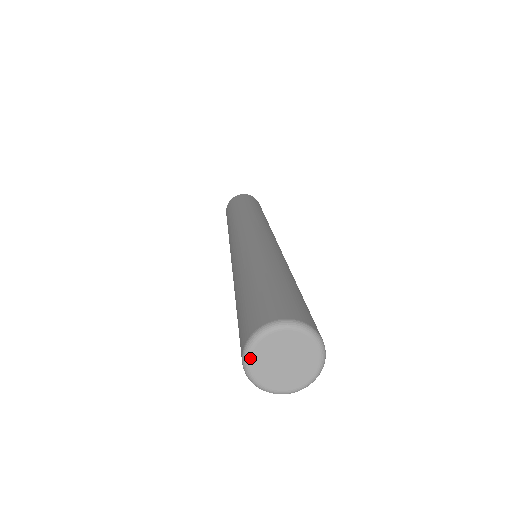
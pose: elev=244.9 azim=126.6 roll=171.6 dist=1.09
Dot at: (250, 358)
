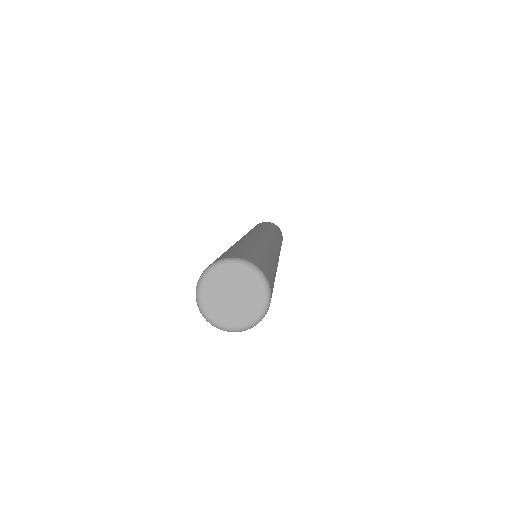
Dot at: (207, 315)
